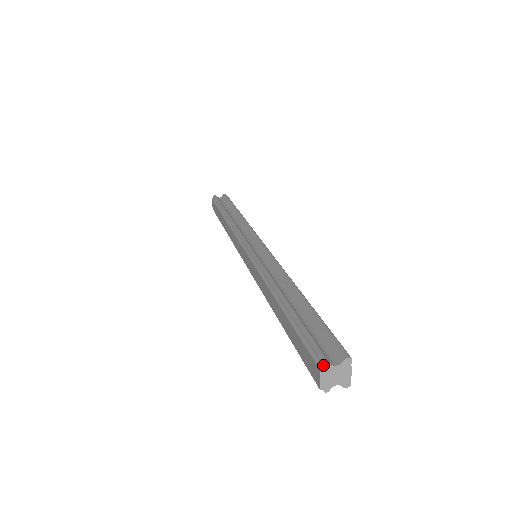
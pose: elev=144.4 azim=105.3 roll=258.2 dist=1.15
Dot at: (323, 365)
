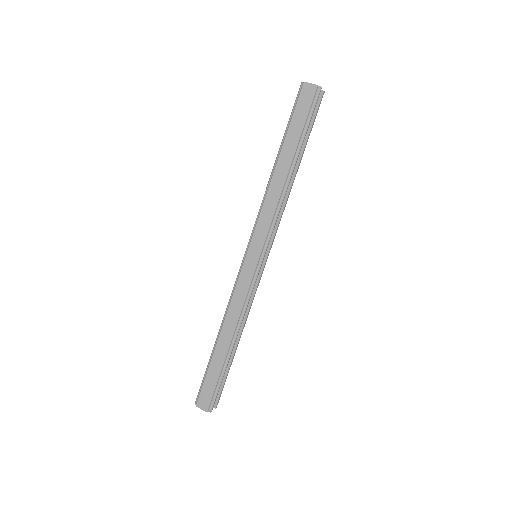
Dot at: (302, 82)
